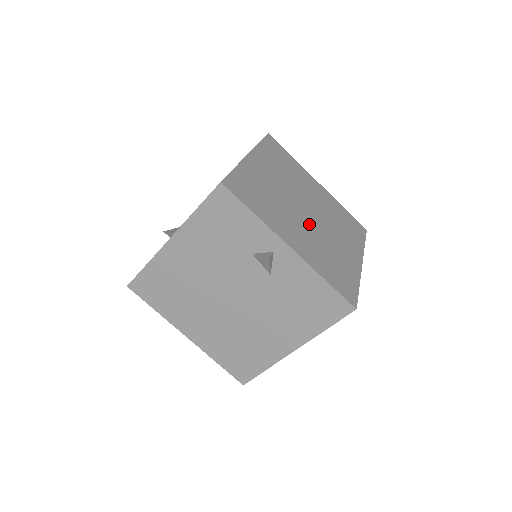
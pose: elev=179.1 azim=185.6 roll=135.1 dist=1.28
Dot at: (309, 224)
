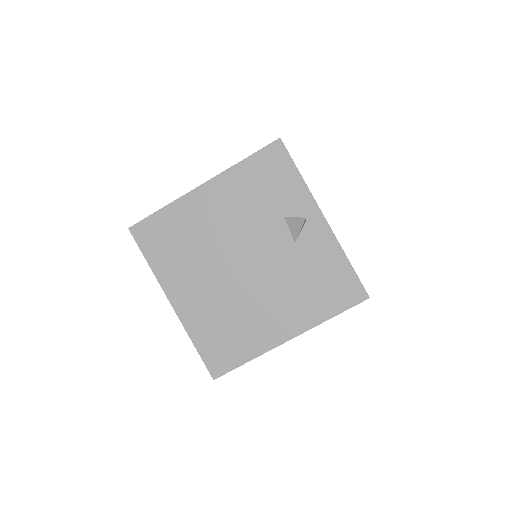
Dot at: occluded
